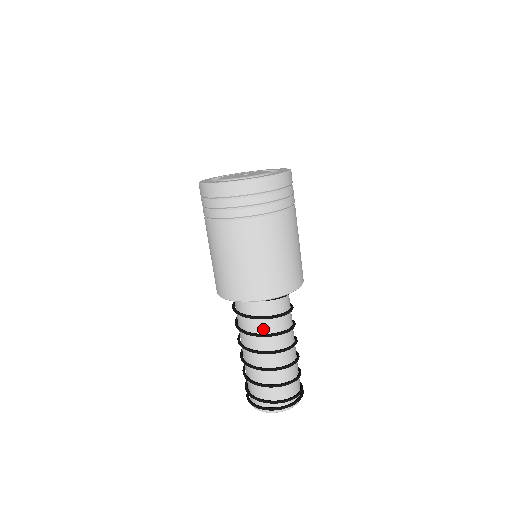
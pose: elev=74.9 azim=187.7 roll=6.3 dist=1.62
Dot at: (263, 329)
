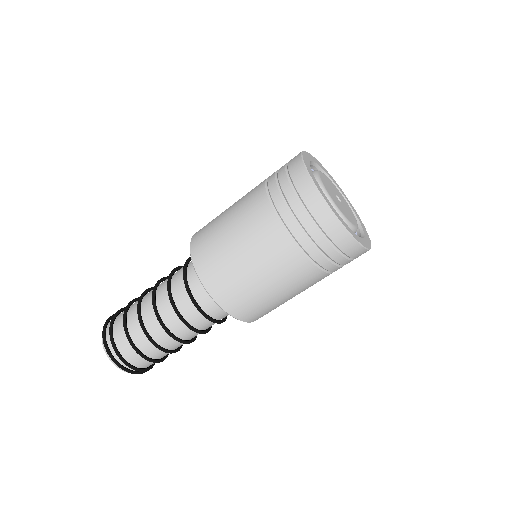
Dot at: (183, 307)
